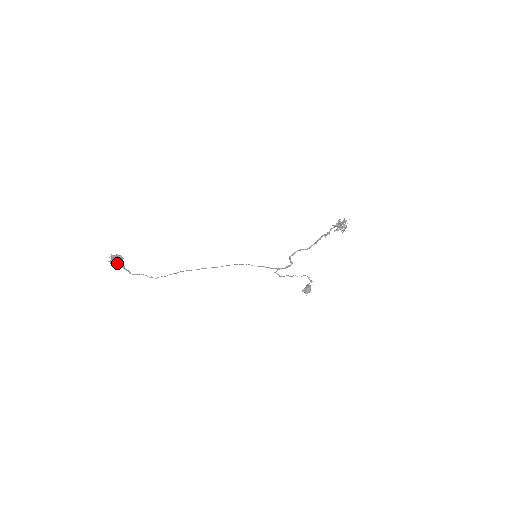
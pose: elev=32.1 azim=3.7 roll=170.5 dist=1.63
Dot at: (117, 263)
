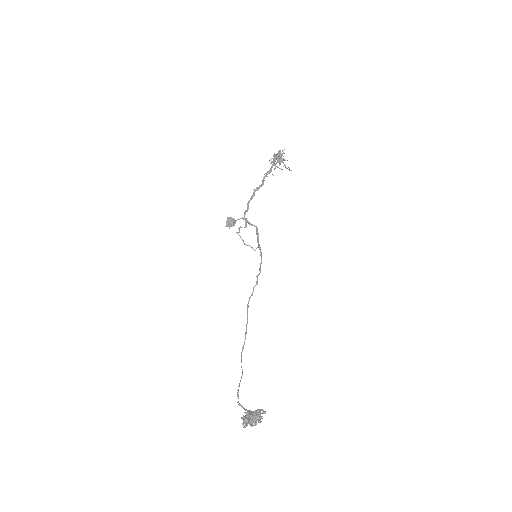
Dot at: (255, 419)
